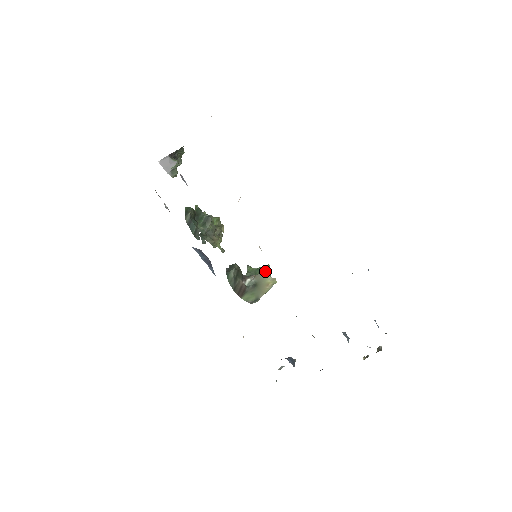
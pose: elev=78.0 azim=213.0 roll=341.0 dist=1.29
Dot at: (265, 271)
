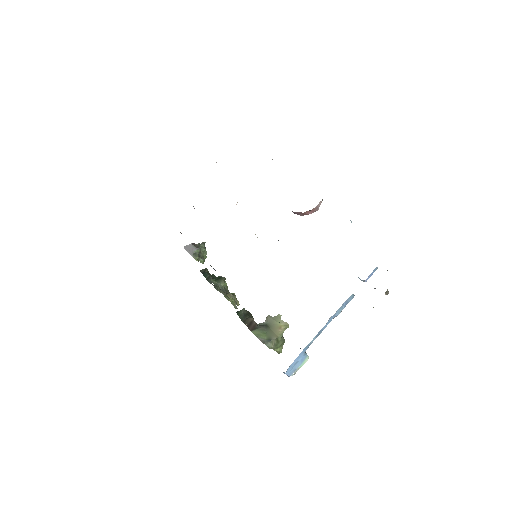
Dot at: occluded
